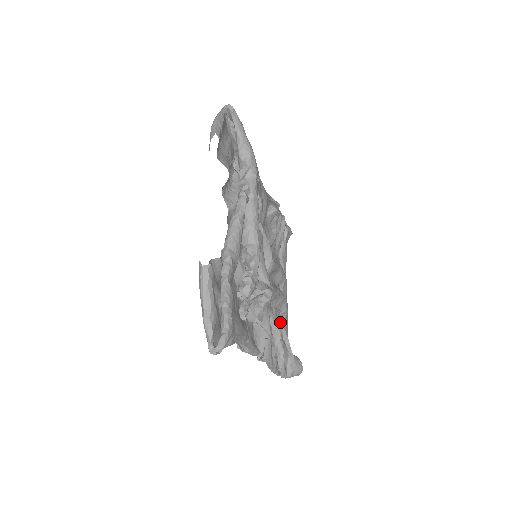
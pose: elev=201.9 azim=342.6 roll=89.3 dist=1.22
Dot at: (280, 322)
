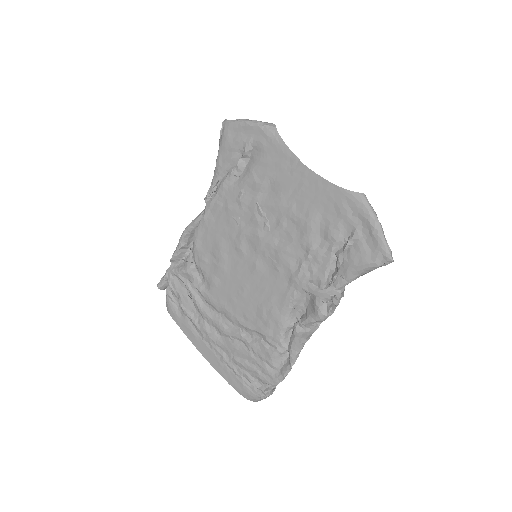
Dot at: (235, 350)
